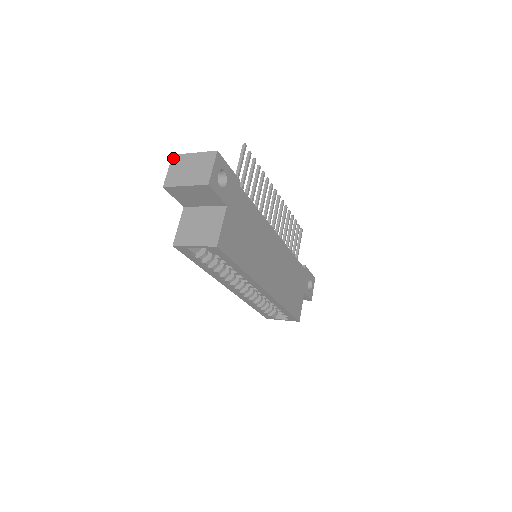
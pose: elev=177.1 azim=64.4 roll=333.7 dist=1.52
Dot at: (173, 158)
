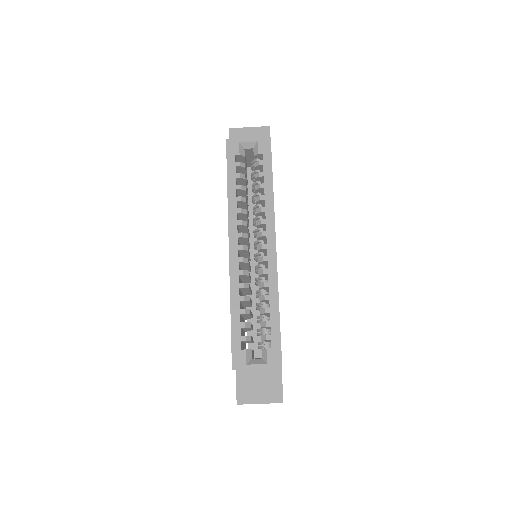
Dot at: occluded
